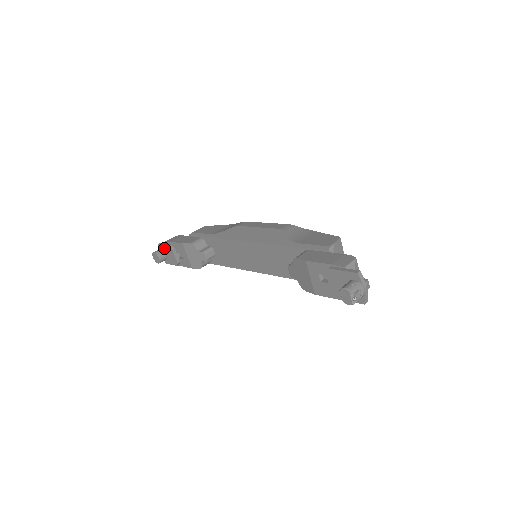
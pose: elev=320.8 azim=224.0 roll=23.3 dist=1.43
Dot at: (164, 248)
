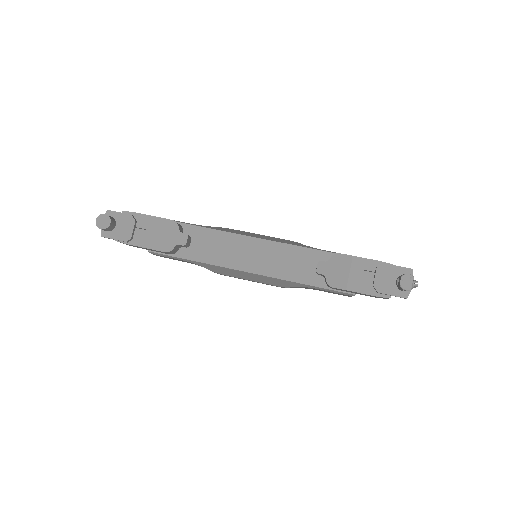
Dot at: (118, 216)
